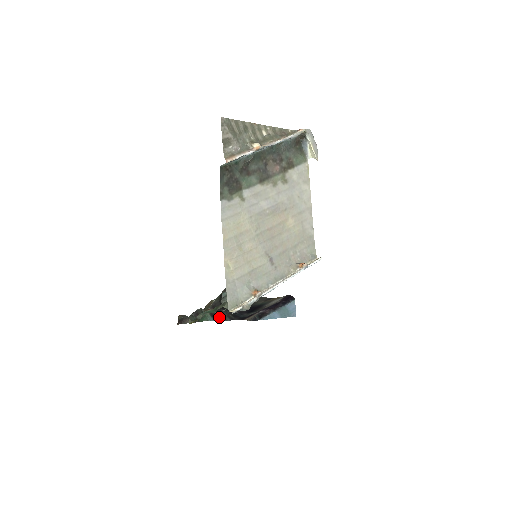
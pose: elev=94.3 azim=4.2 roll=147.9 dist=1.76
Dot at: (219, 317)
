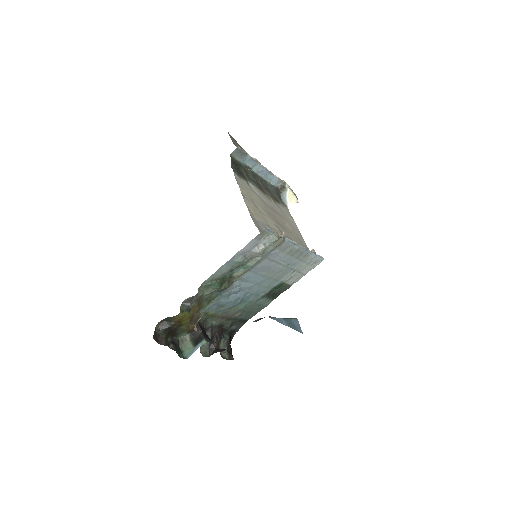
Dot at: (207, 338)
